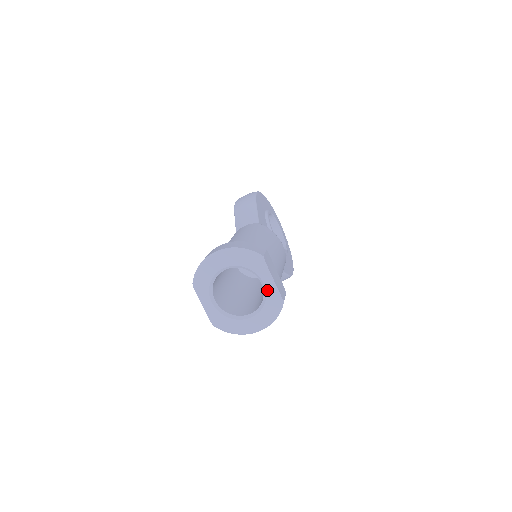
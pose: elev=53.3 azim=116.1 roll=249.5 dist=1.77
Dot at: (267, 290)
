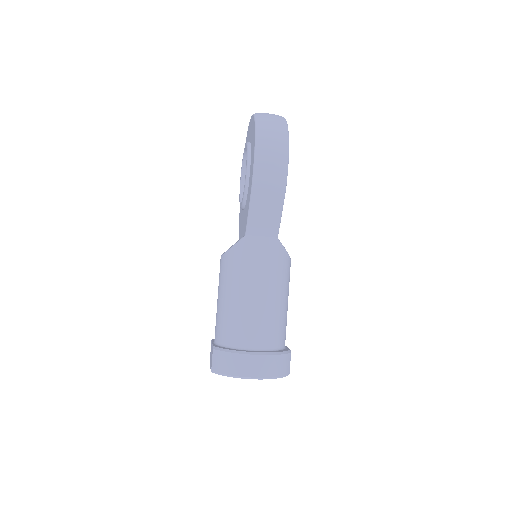
Dot at: occluded
